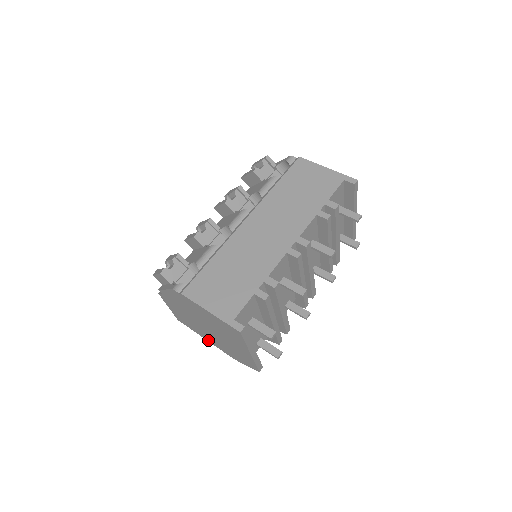
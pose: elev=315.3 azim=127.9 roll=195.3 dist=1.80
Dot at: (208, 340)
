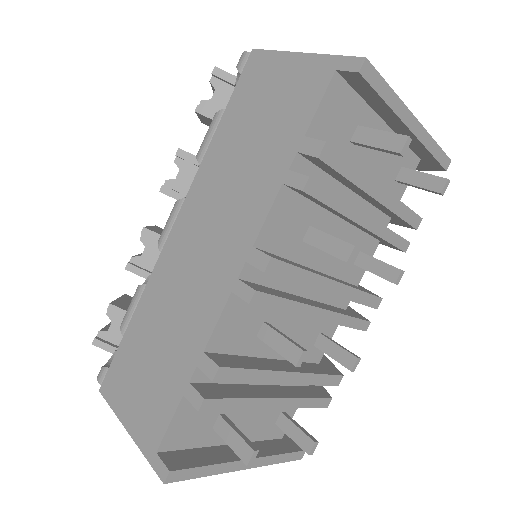
Dot at: occluded
